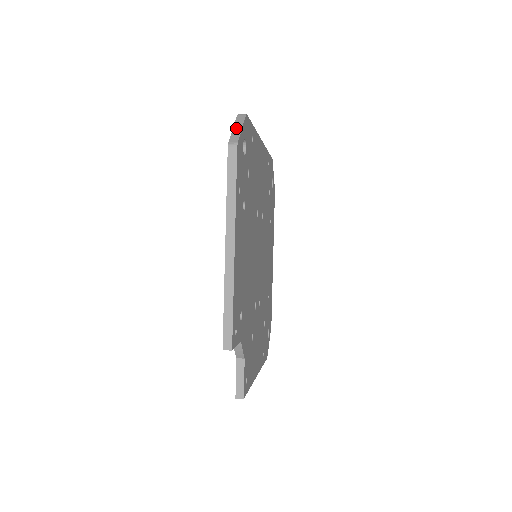
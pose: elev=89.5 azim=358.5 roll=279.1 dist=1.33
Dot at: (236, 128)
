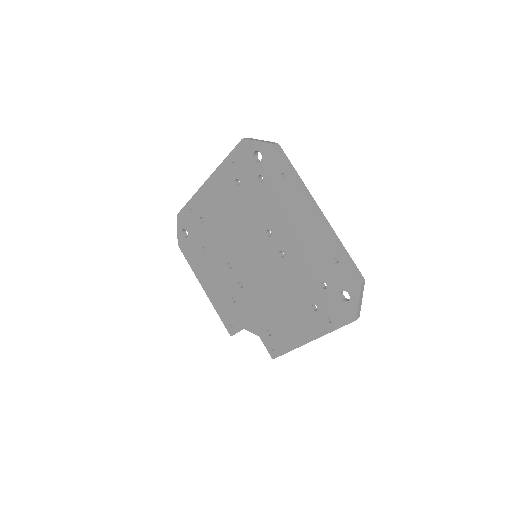
Dot at: (360, 301)
